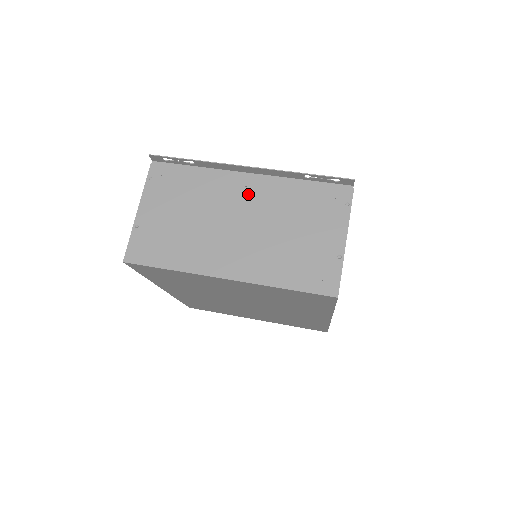
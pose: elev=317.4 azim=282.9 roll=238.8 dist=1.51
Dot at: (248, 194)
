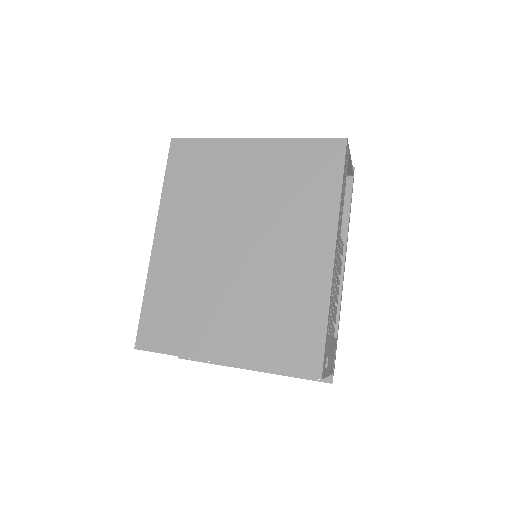
Dot at: occluded
